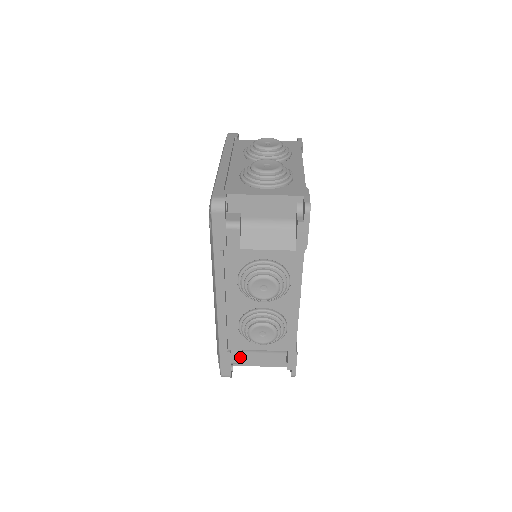
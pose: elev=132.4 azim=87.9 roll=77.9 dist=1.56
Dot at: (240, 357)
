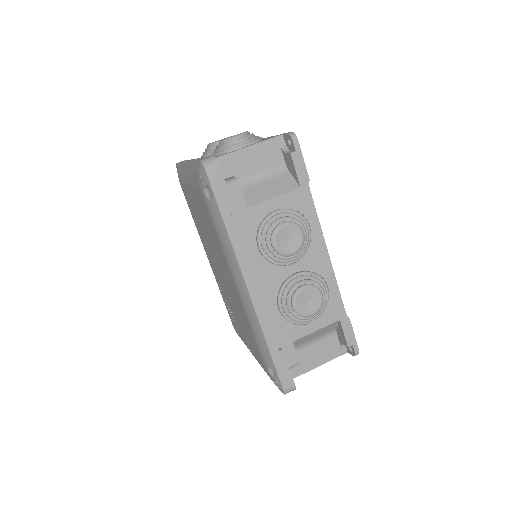
Dot at: (295, 354)
